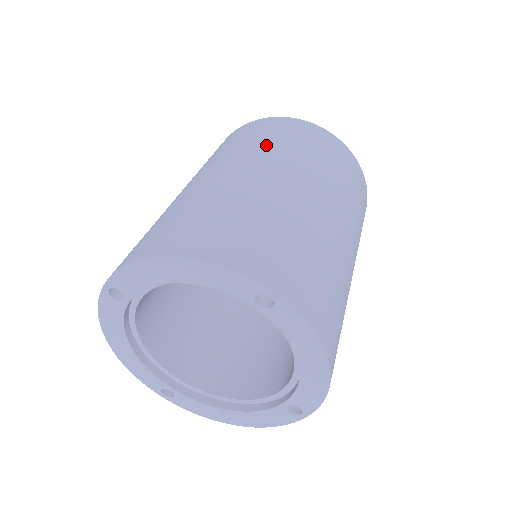
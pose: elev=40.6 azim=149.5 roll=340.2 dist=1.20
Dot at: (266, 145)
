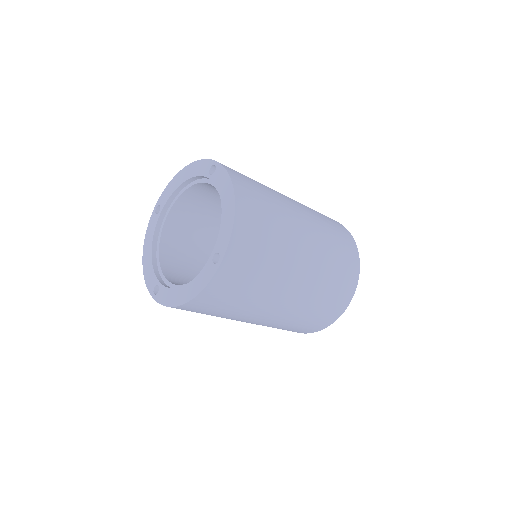
Dot at: occluded
